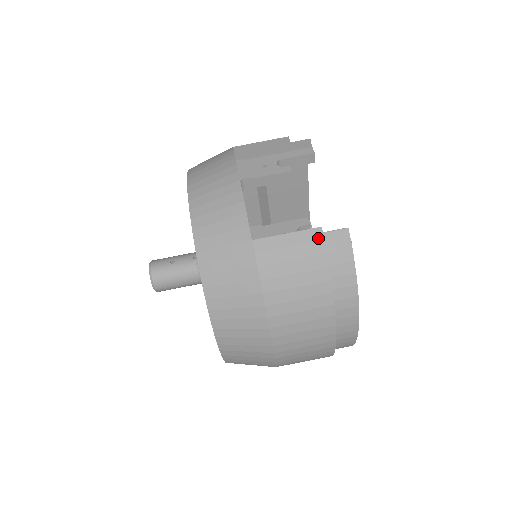
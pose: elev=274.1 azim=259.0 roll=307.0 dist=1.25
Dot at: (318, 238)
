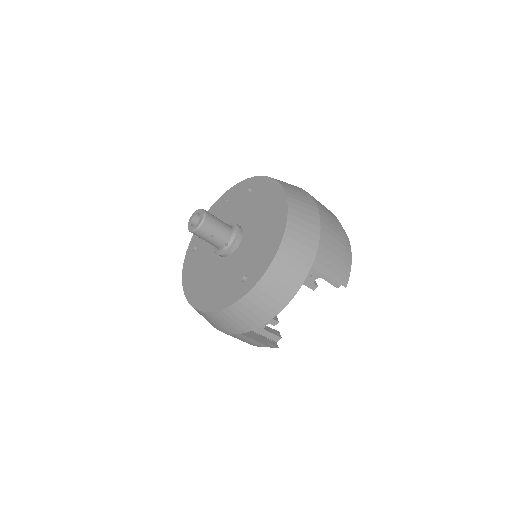
Dot at: (263, 346)
